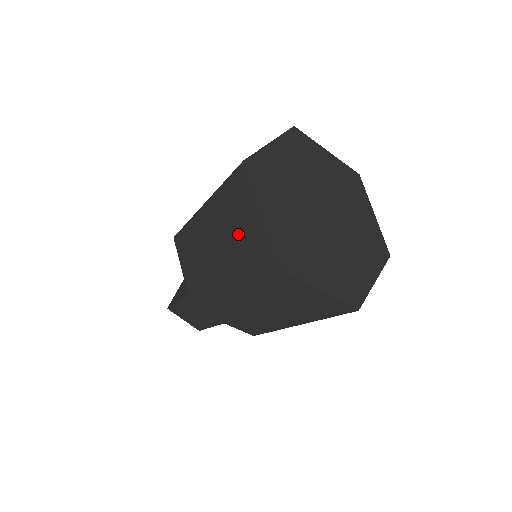
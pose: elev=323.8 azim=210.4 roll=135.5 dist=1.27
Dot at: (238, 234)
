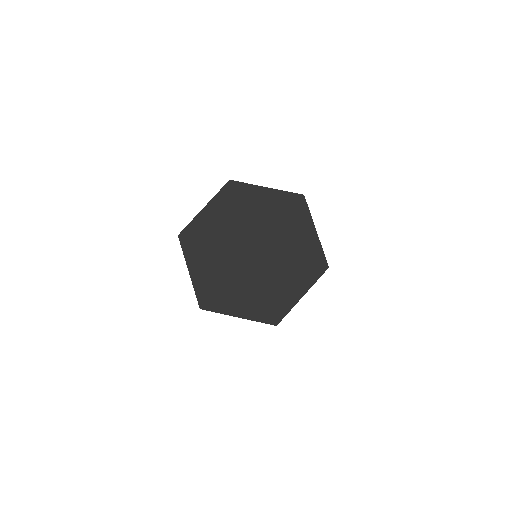
Dot at: occluded
